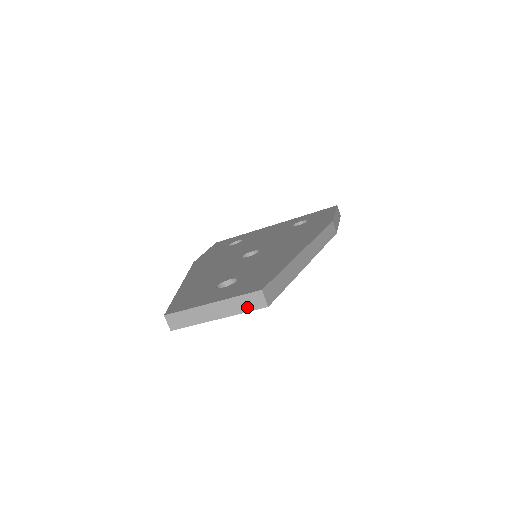
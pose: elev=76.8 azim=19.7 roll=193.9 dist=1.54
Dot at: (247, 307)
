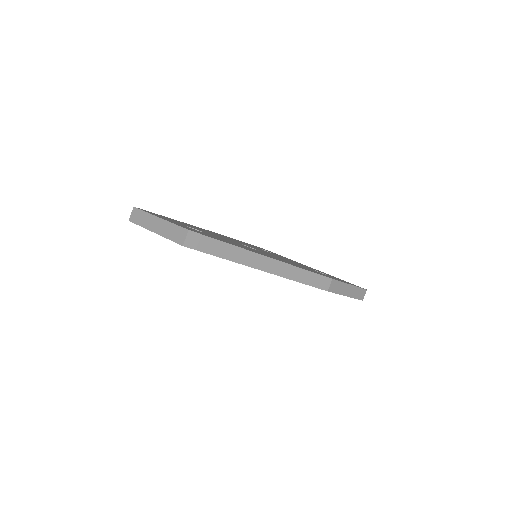
Dot at: (173, 236)
